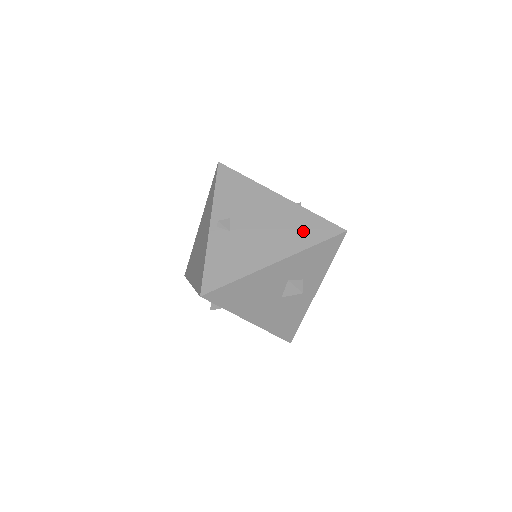
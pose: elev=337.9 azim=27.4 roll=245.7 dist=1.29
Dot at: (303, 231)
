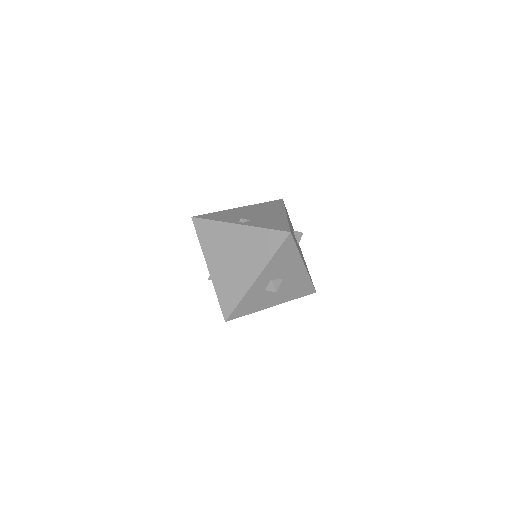
Dot at: (272, 206)
